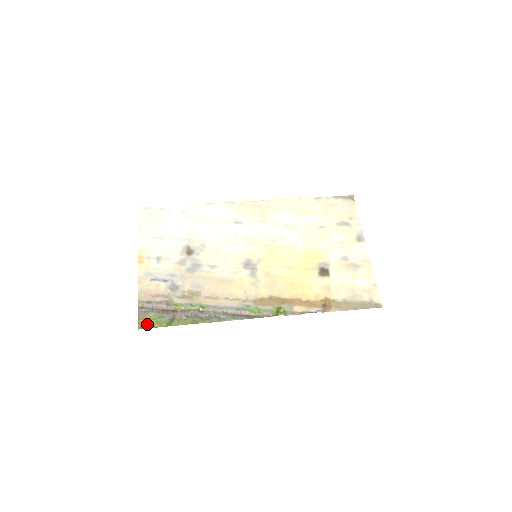
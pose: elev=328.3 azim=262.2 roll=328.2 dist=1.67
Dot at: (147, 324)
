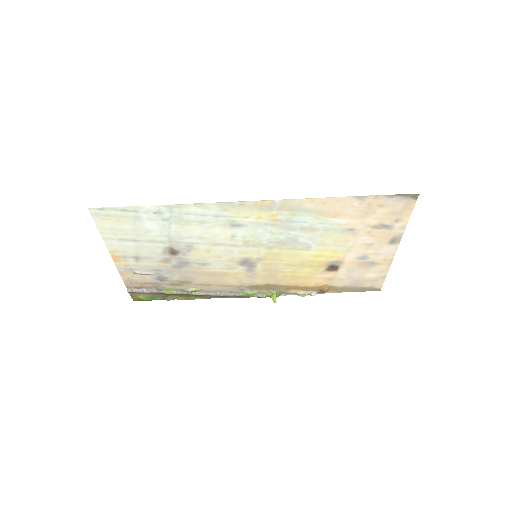
Dot at: (141, 300)
